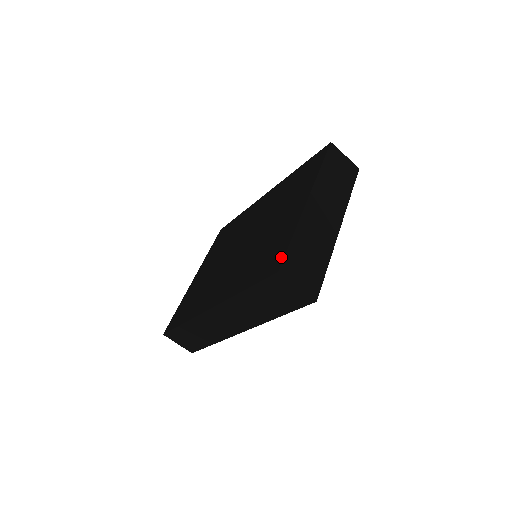
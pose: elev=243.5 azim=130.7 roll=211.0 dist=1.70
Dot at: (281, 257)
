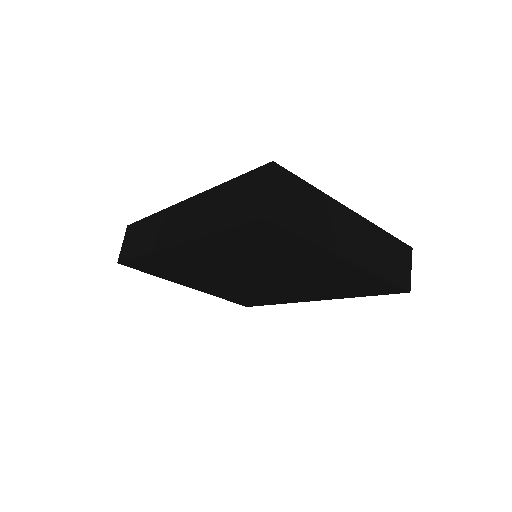
Dot at: occluded
